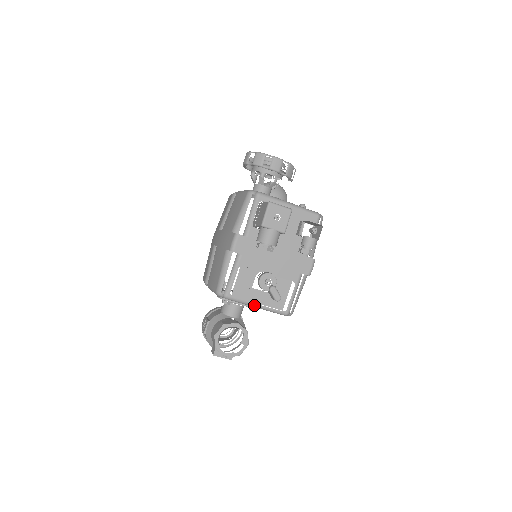
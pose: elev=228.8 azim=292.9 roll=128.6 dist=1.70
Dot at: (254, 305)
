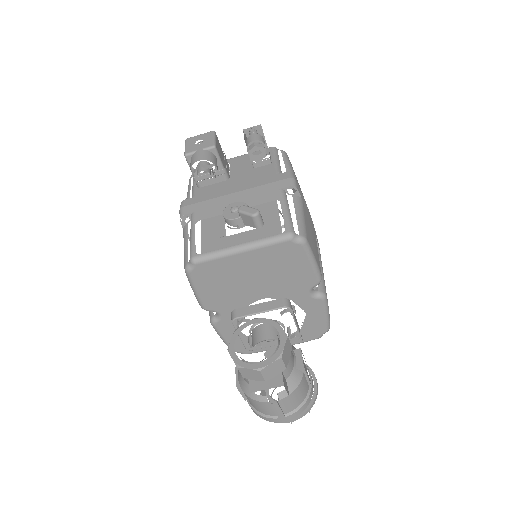
Dot at: (236, 248)
